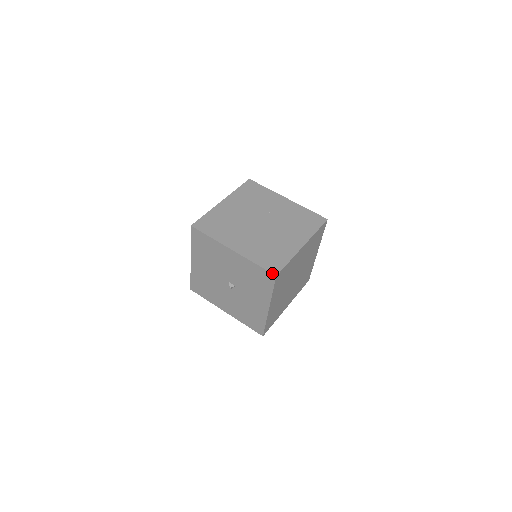
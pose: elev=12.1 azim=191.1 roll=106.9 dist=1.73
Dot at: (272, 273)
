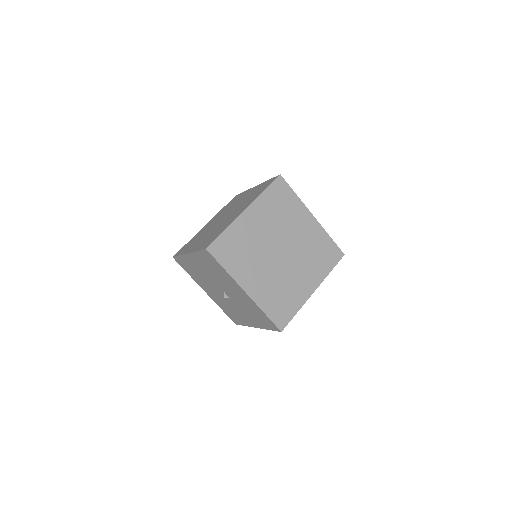
Dot at: (278, 328)
